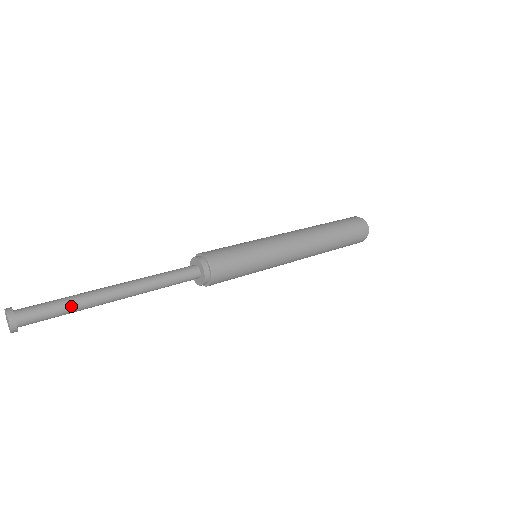
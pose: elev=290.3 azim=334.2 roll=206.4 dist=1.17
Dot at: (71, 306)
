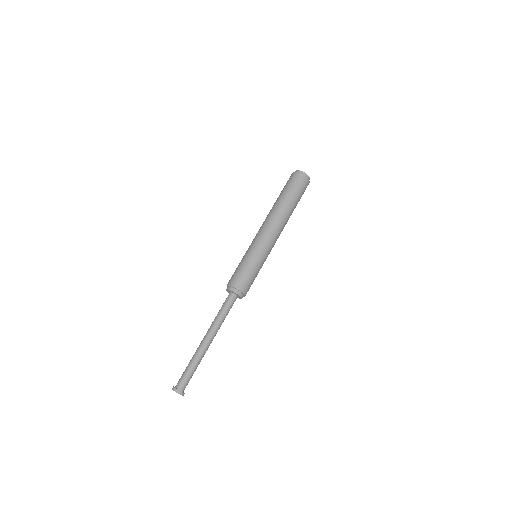
Dot at: (197, 366)
